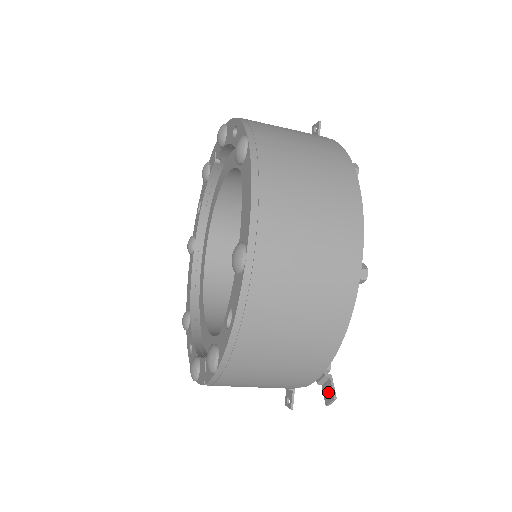
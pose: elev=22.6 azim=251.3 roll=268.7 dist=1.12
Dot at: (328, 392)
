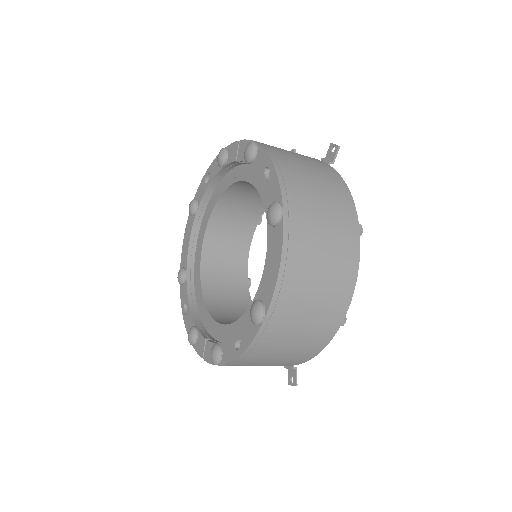
Dot at: occluded
